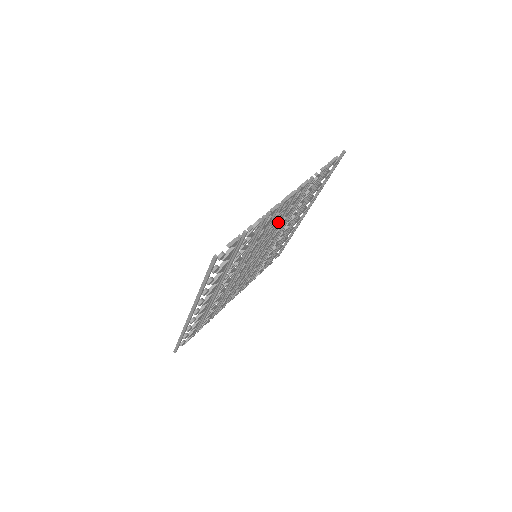
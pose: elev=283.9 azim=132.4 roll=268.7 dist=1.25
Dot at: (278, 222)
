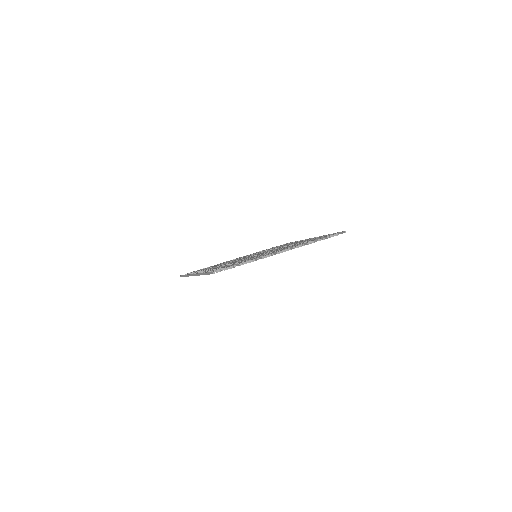
Dot at: occluded
